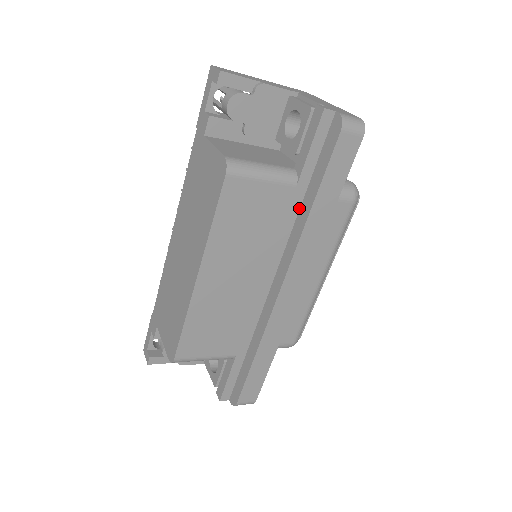
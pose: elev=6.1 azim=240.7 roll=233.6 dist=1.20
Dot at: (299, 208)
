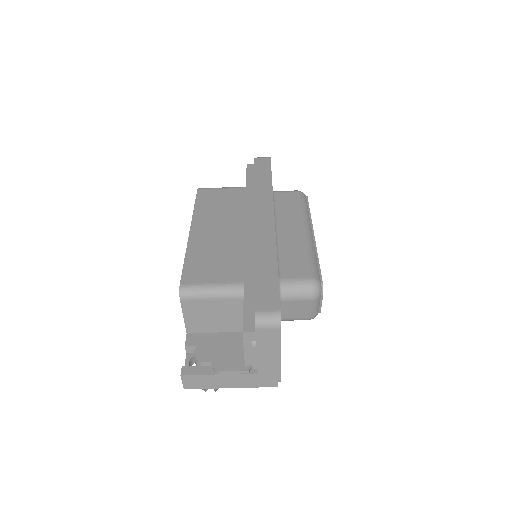
Dot at: occluded
